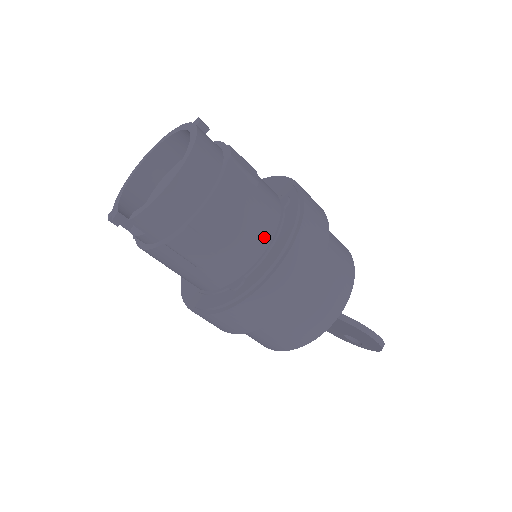
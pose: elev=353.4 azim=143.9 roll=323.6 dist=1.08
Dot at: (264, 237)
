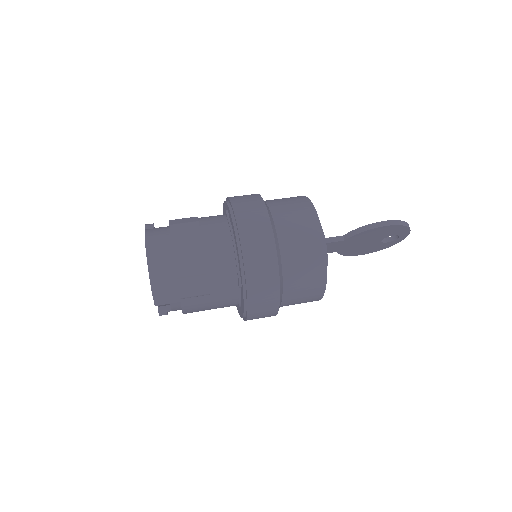
Dot at: (226, 244)
